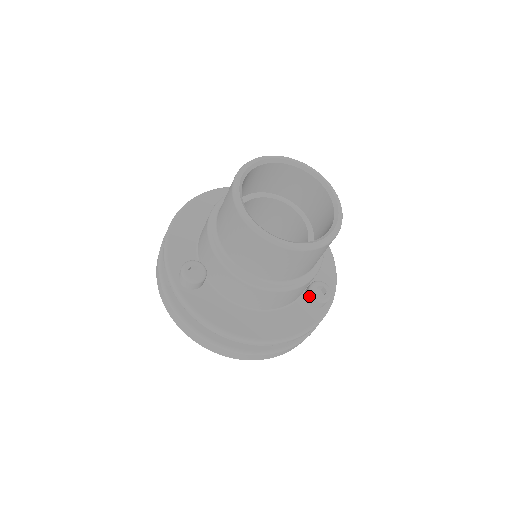
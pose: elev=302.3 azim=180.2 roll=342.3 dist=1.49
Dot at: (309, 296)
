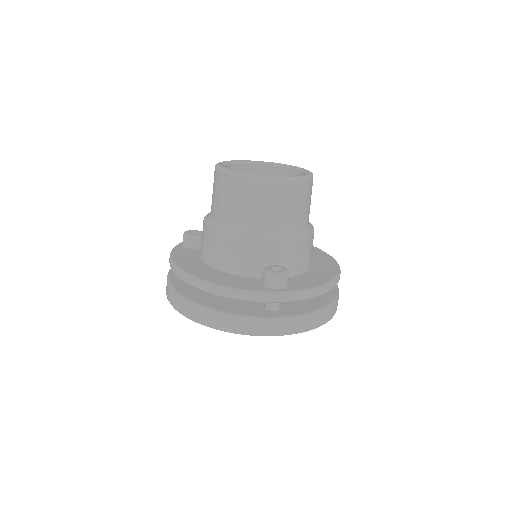
Dot at: occluded
